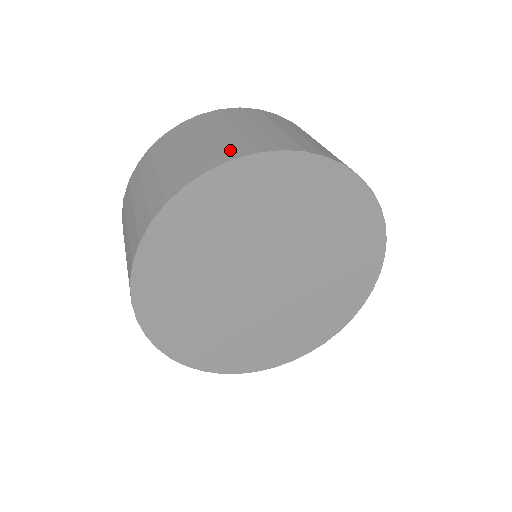
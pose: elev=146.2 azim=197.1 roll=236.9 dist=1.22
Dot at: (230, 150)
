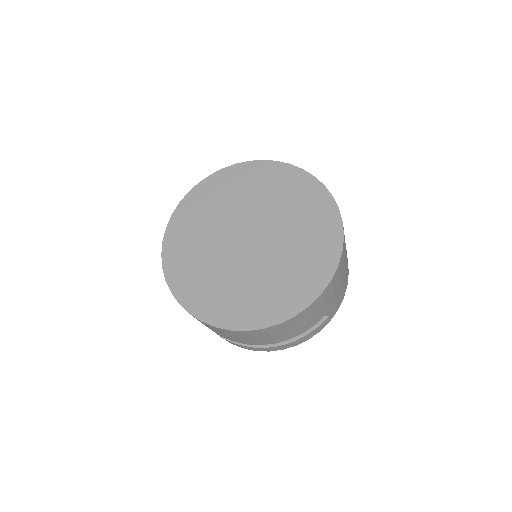
Dot at: occluded
